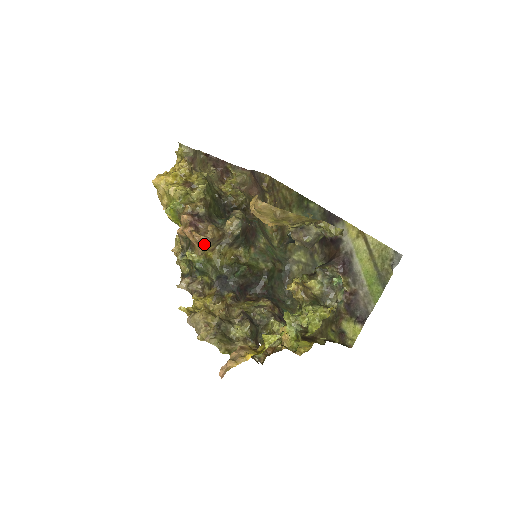
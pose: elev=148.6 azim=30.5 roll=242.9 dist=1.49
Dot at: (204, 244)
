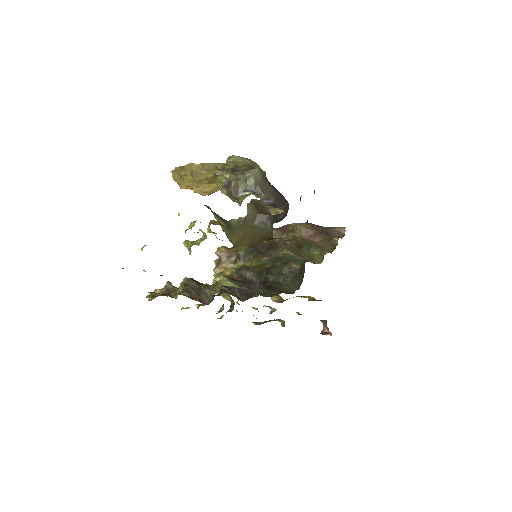
Dot at: (218, 263)
